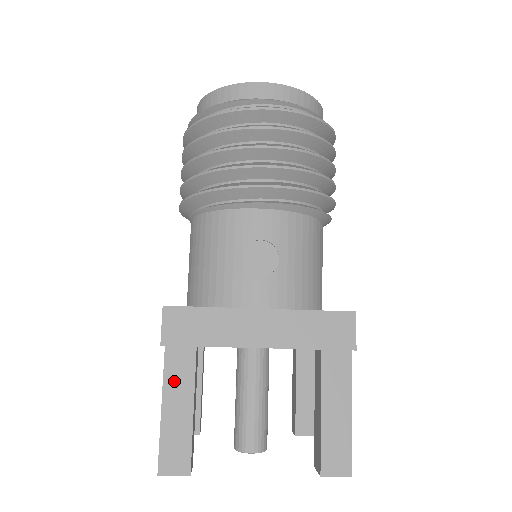
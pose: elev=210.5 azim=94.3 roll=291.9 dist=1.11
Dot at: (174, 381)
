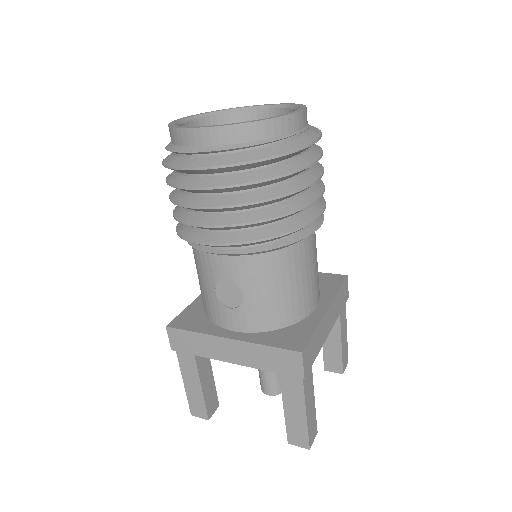
Dot at: (186, 370)
